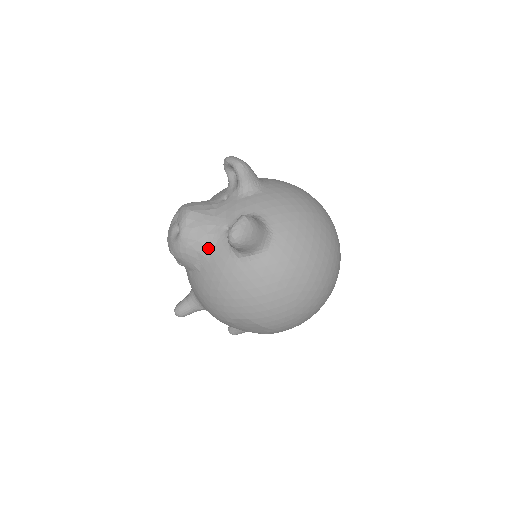
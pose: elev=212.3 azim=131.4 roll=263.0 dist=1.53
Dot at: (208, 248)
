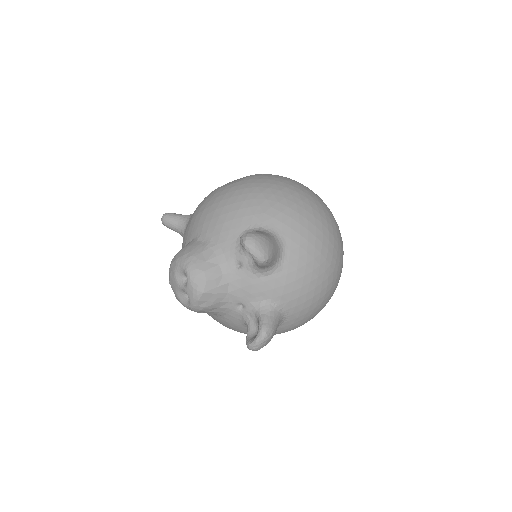
Dot at: (219, 314)
